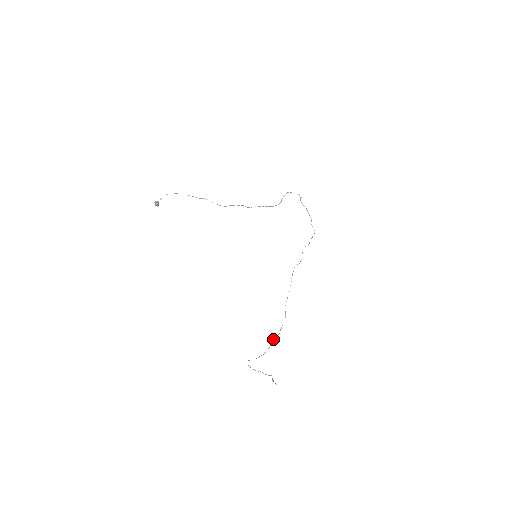
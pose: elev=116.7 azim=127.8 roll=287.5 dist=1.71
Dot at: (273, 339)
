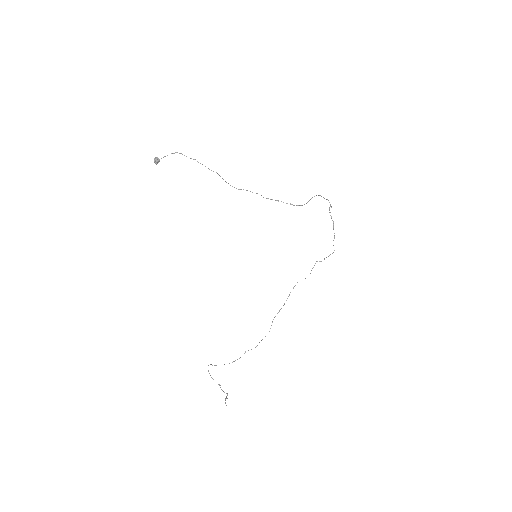
Dot at: occluded
